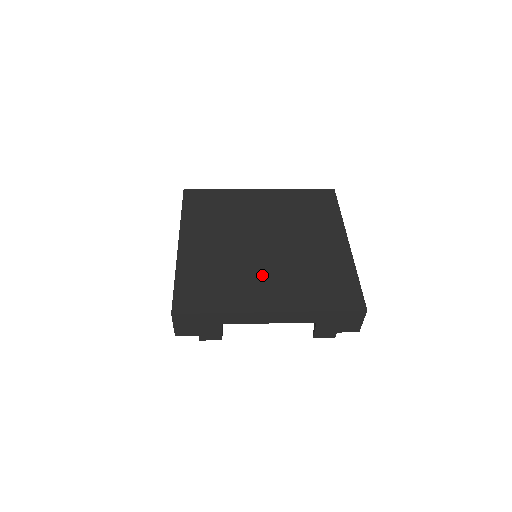
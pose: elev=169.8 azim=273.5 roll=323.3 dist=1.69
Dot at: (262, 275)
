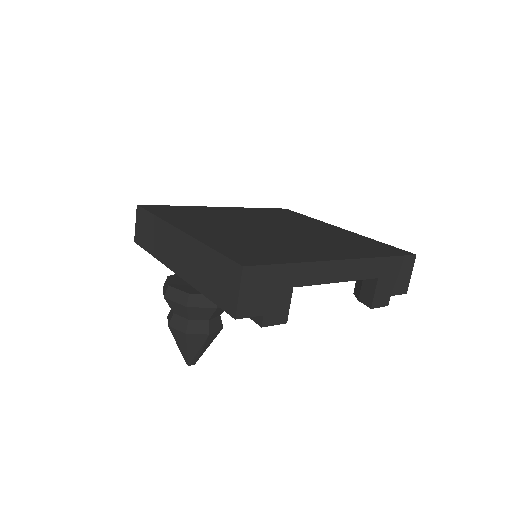
Dot at: (300, 243)
